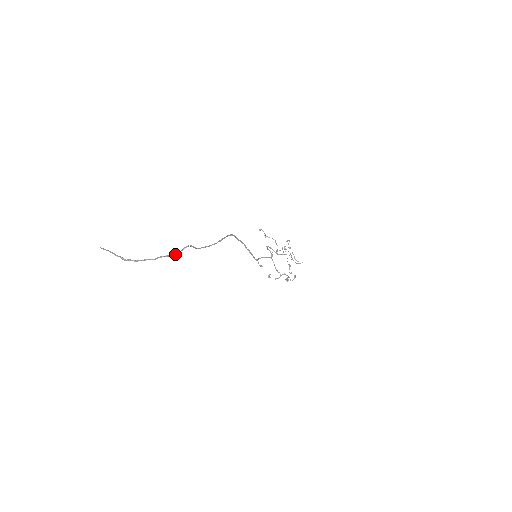
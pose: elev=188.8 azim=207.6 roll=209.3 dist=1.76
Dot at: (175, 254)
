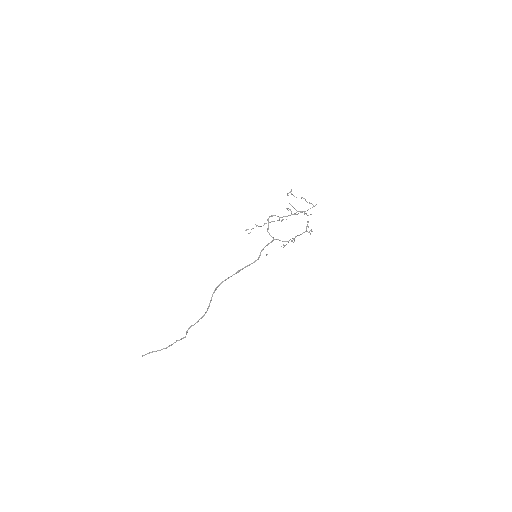
Dot at: occluded
